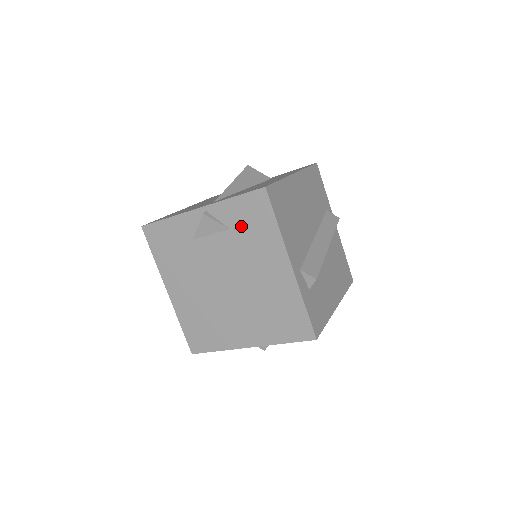
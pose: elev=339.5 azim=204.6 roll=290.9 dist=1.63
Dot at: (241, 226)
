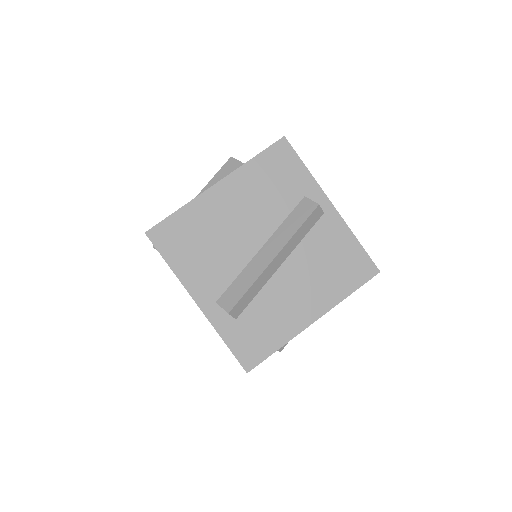
Dot at: occluded
